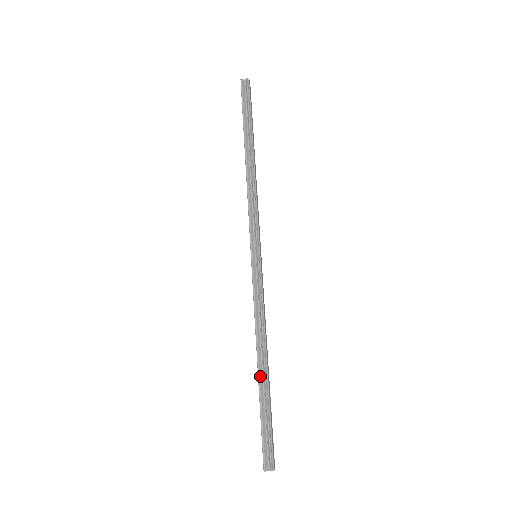
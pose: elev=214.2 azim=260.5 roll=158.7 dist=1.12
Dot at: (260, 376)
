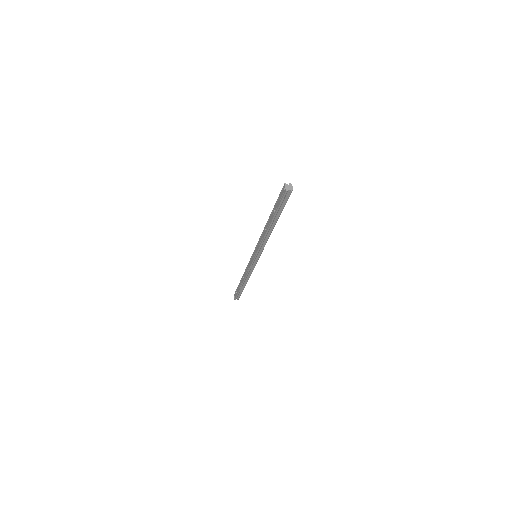
Dot at: (243, 285)
